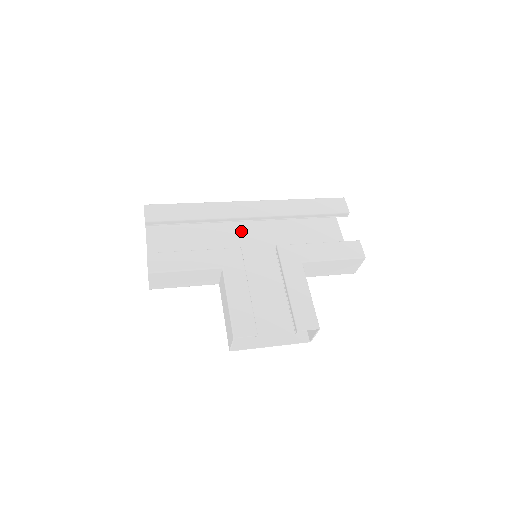
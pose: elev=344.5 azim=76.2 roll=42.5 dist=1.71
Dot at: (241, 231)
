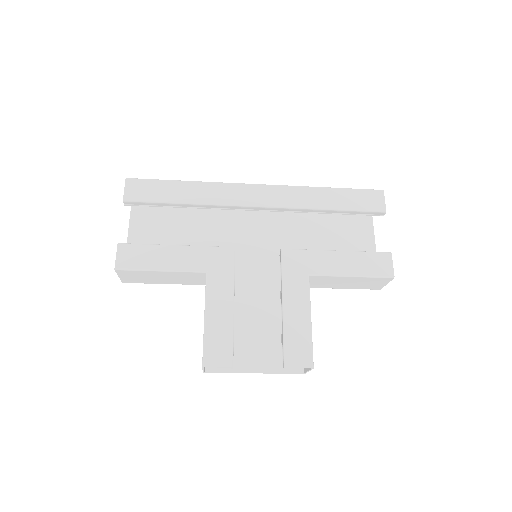
Dot at: (246, 218)
